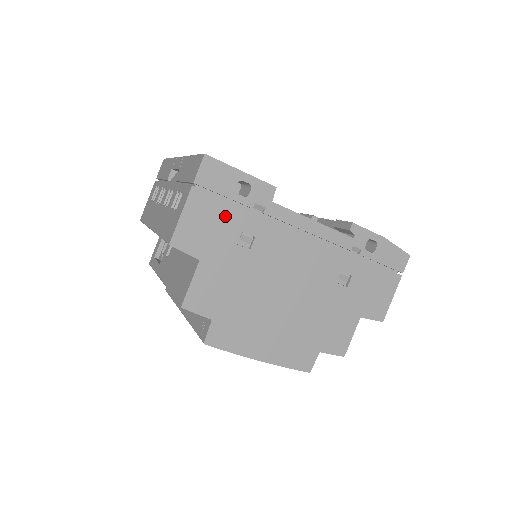
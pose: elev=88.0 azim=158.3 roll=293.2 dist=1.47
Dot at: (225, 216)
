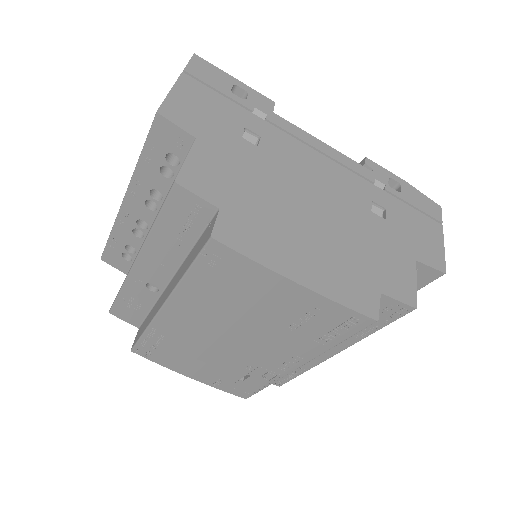
Dot at: (222, 108)
